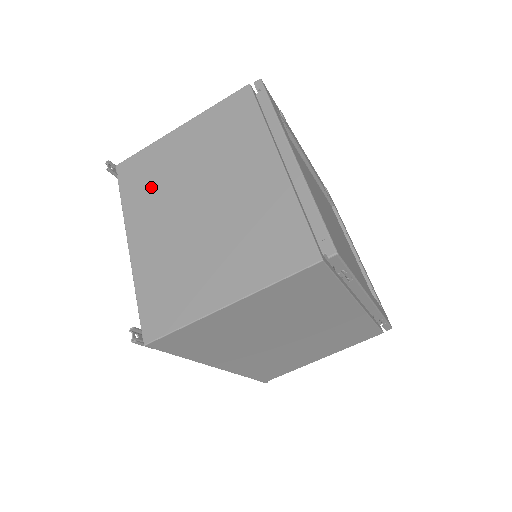
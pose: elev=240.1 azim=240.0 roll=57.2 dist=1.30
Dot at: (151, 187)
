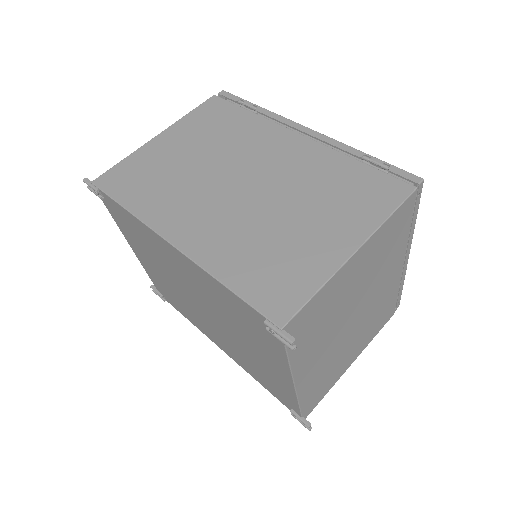
Dot at: occluded
